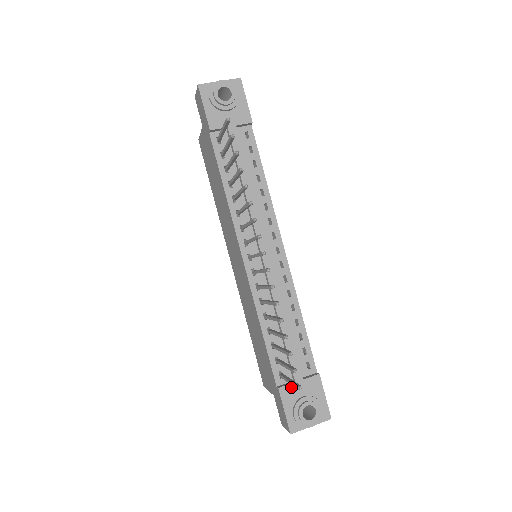
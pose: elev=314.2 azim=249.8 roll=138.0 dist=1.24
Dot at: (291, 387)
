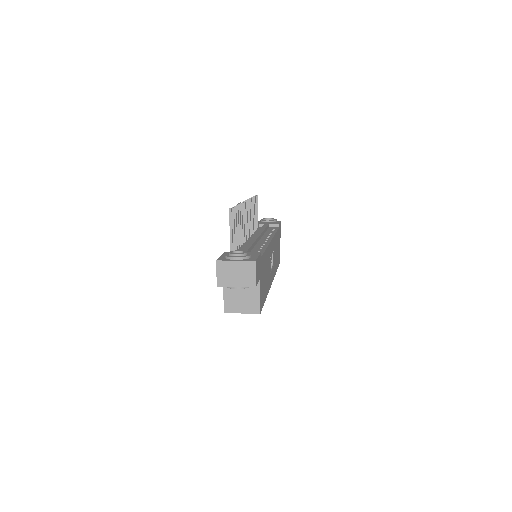
Dot at: occluded
